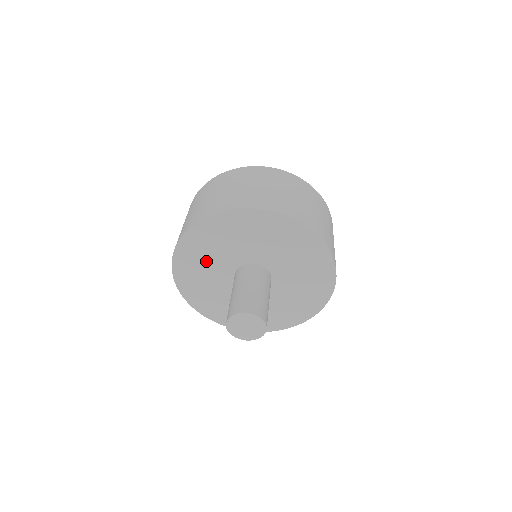
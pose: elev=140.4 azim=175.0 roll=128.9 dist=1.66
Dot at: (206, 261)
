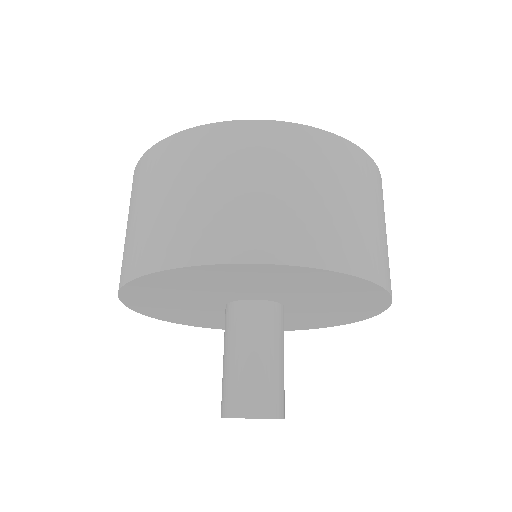
Dot at: (180, 309)
